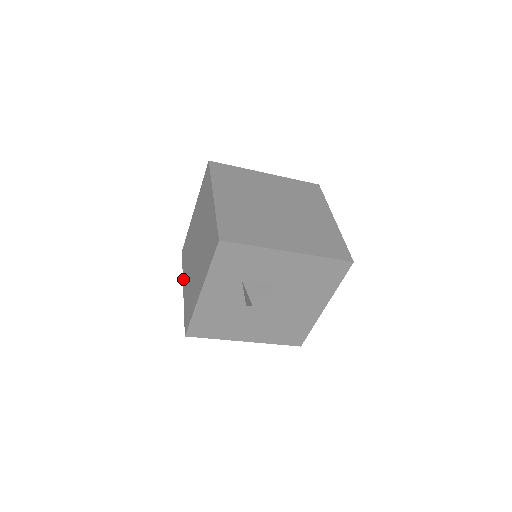
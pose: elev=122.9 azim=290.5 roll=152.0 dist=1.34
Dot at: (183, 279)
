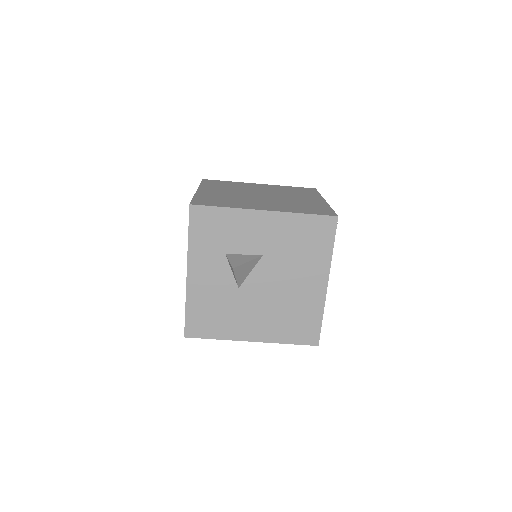
Dot at: occluded
